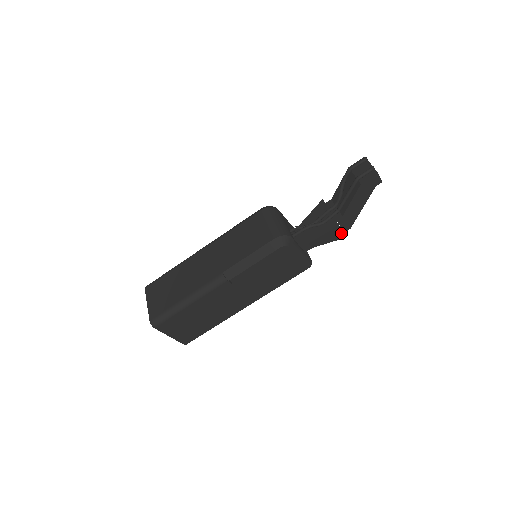
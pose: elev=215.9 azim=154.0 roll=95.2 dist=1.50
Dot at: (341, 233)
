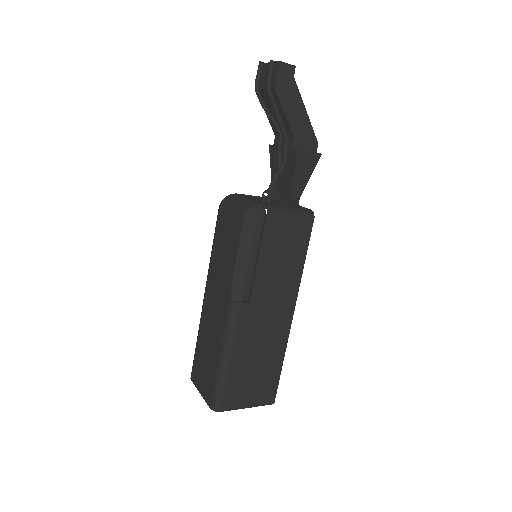
Dot at: (310, 155)
